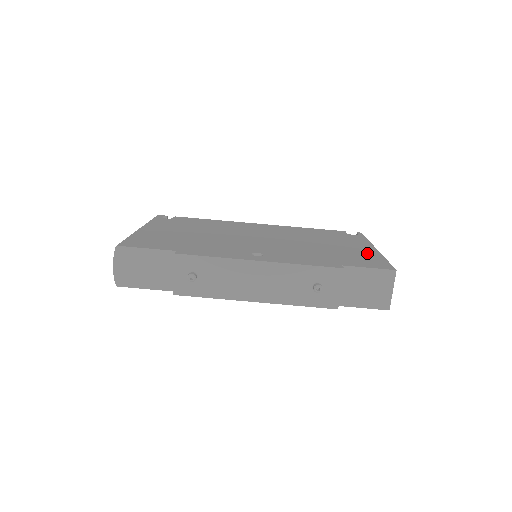
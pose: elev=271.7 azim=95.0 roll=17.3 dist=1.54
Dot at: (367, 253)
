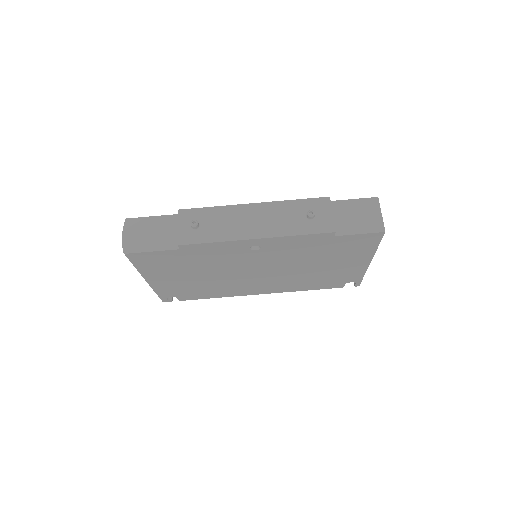
Dot at: occluded
